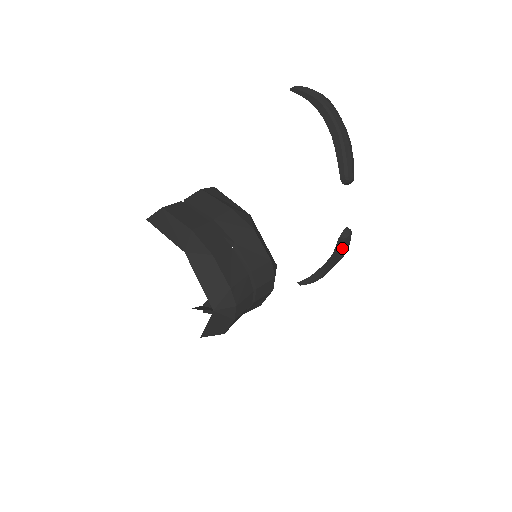
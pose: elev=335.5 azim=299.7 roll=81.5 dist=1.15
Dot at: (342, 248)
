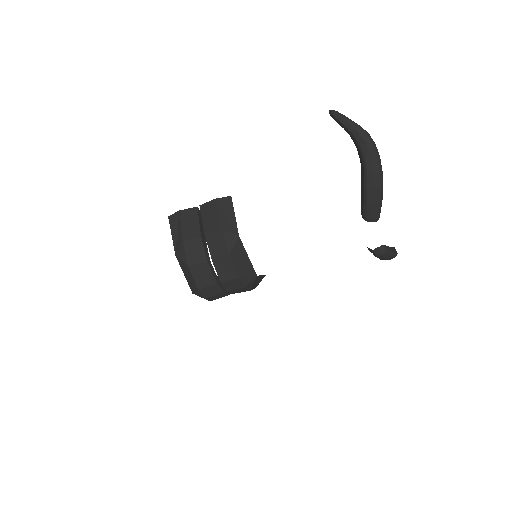
Dot at: occluded
